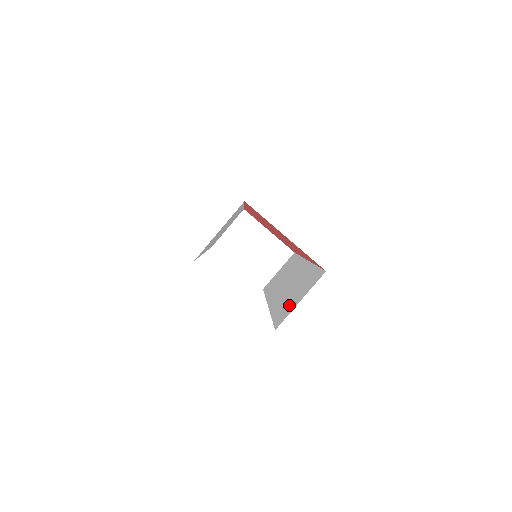
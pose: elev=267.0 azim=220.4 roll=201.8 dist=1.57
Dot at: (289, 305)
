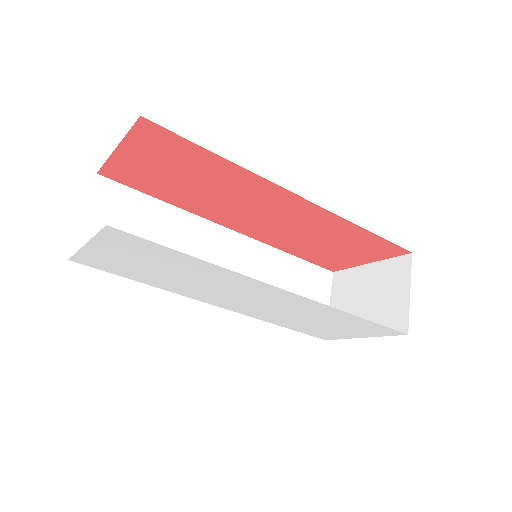
Dot at: occluded
